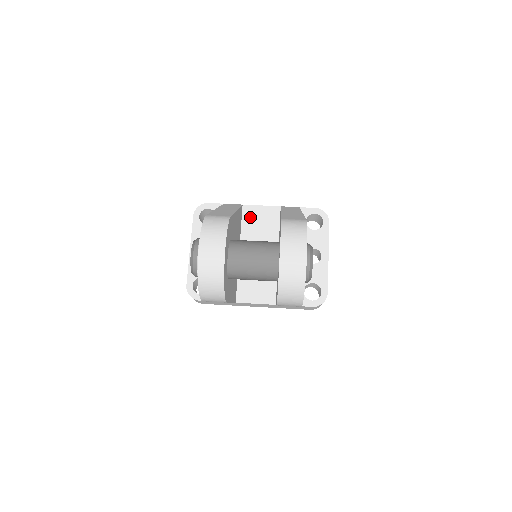
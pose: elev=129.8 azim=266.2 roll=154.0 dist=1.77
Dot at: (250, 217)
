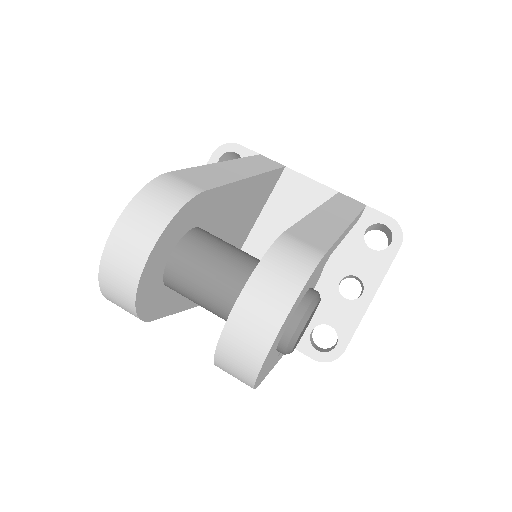
Dot at: (287, 189)
